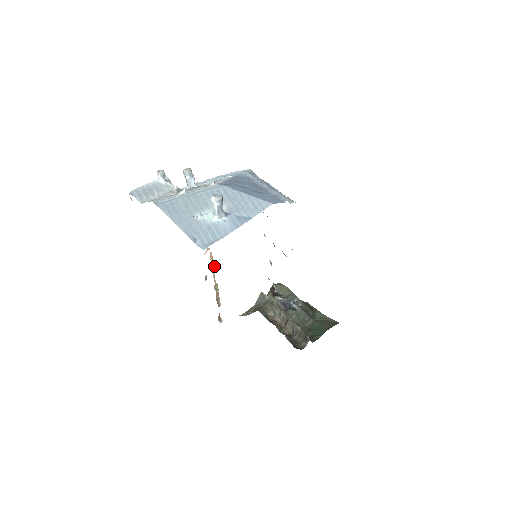
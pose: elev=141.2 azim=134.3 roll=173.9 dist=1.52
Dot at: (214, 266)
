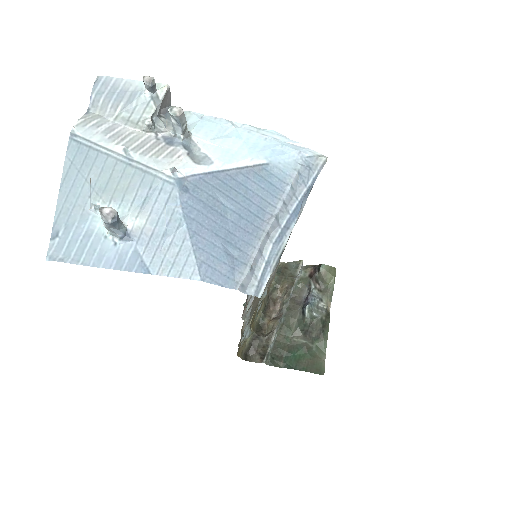
Dot at: occluded
